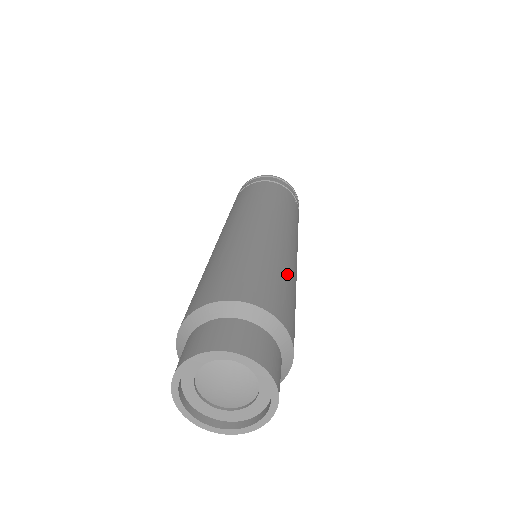
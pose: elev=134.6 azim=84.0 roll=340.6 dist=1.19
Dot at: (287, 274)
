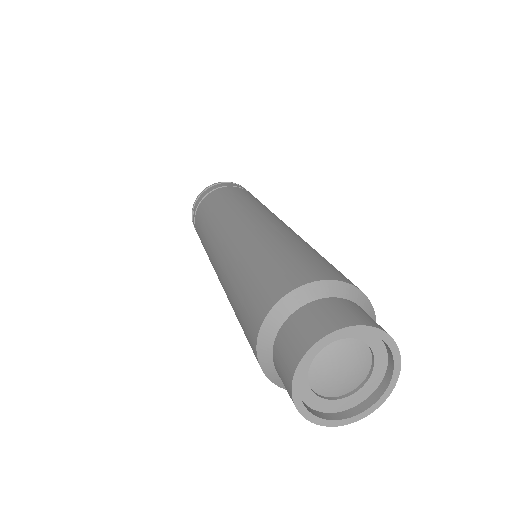
Dot at: (312, 248)
